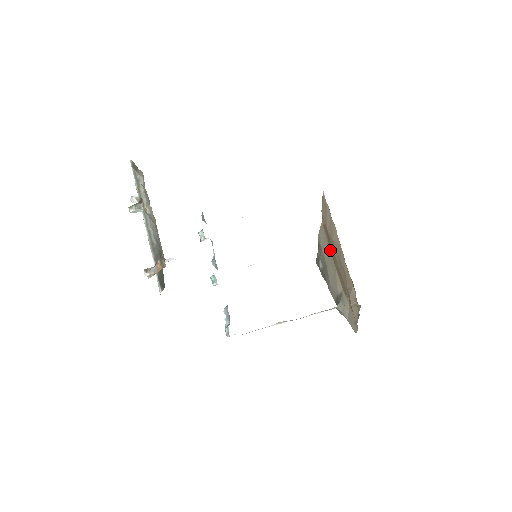
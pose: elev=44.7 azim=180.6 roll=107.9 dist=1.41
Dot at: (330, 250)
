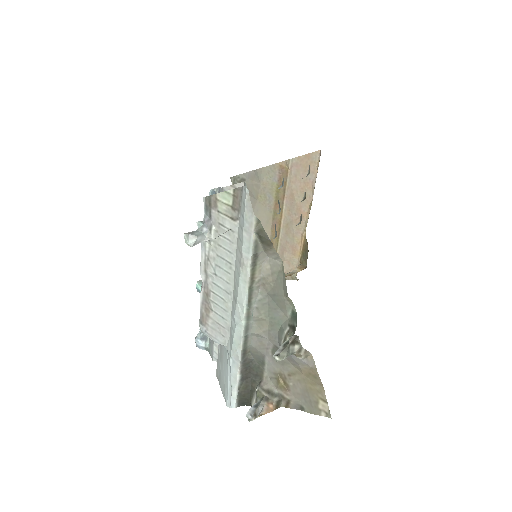
Dot at: (276, 197)
